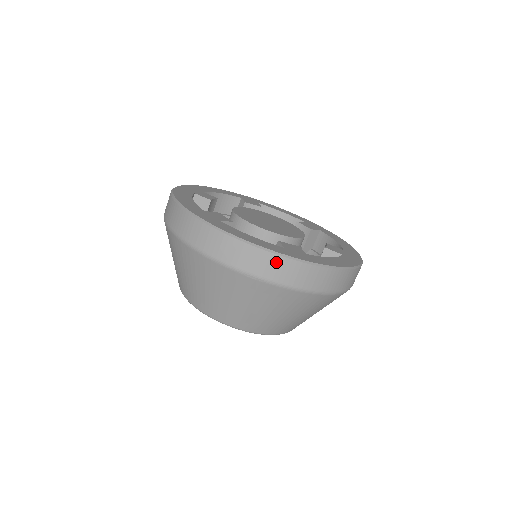
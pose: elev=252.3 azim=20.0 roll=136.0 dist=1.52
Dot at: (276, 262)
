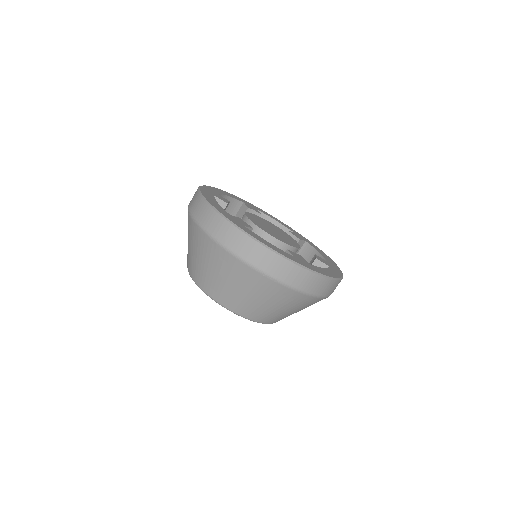
Dot at: (290, 268)
